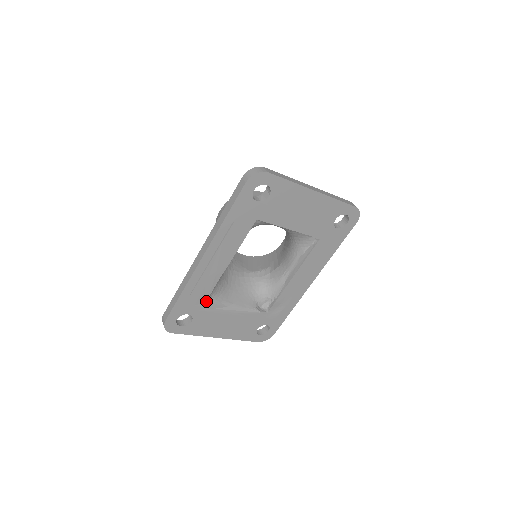
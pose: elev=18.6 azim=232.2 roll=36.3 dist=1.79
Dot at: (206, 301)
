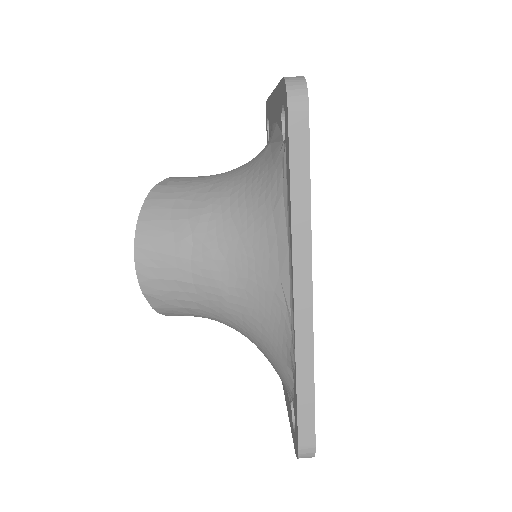
Dot at: occluded
